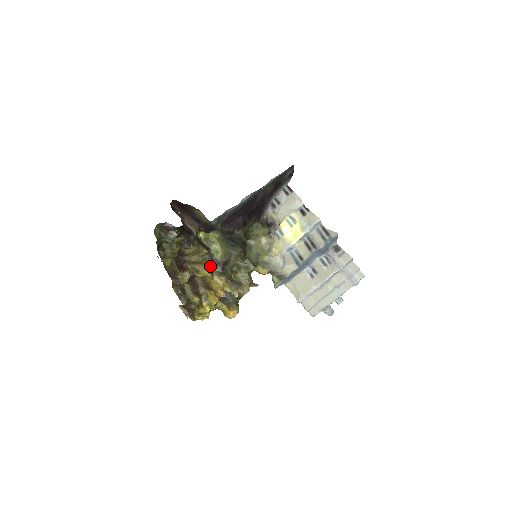
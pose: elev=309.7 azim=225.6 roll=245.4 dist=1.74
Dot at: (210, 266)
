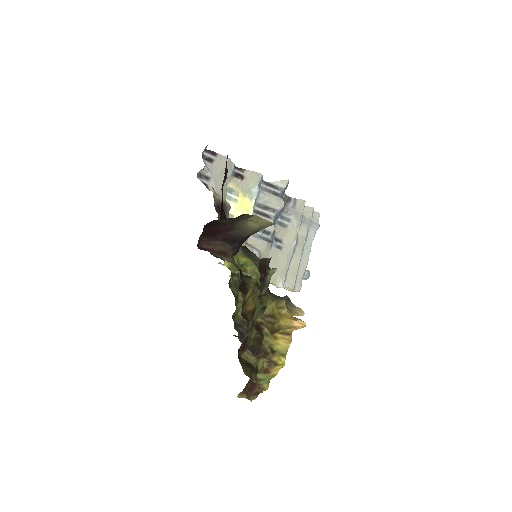
Dot at: occluded
